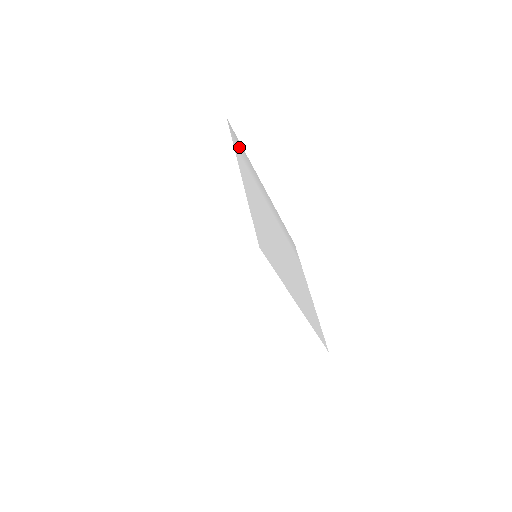
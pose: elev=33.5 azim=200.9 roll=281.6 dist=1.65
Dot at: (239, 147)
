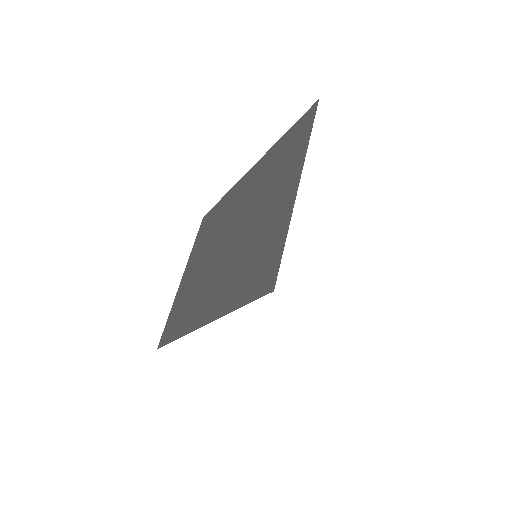
Dot at: occluded
